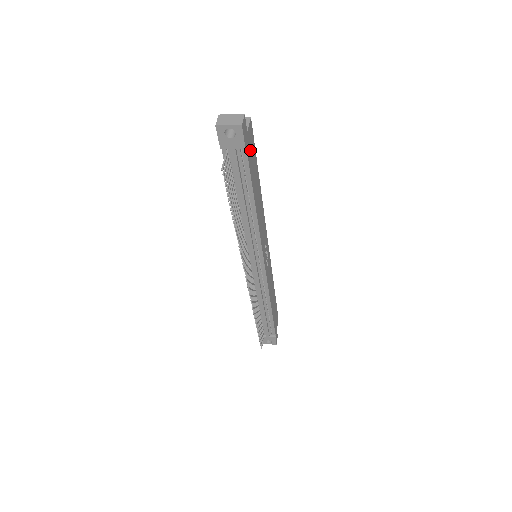
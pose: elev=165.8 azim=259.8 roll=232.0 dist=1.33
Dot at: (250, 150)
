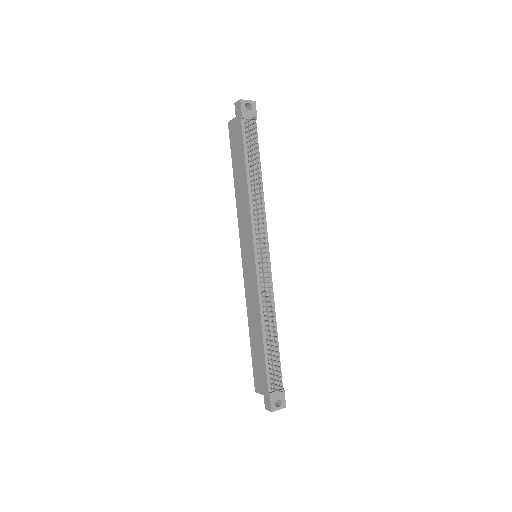
Dot at: occluded
